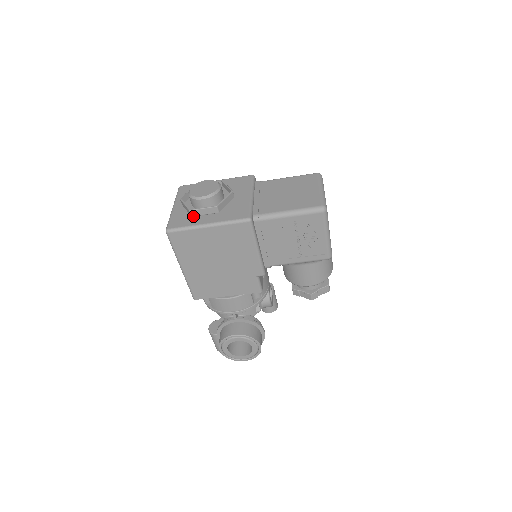
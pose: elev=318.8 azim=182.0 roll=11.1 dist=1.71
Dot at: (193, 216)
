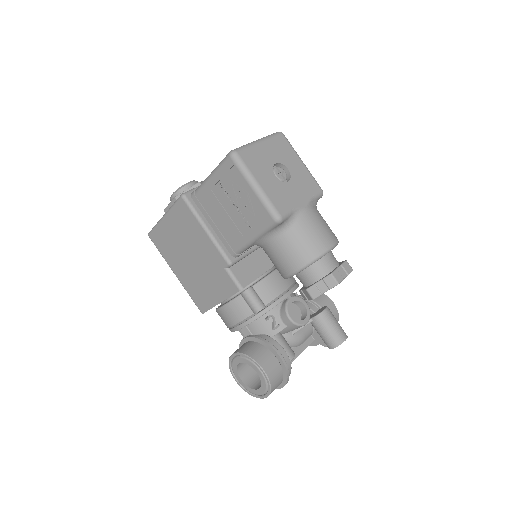
Dot at: occluded
